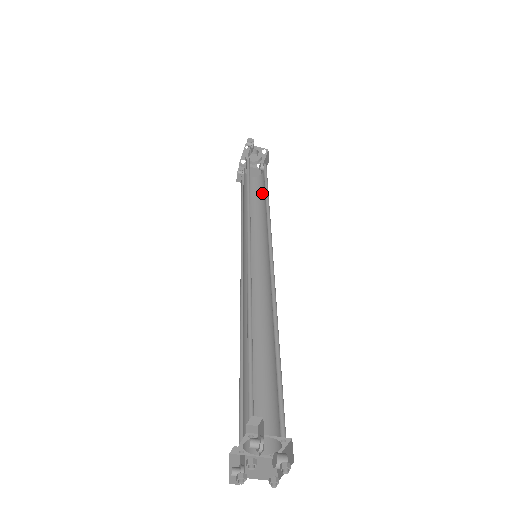
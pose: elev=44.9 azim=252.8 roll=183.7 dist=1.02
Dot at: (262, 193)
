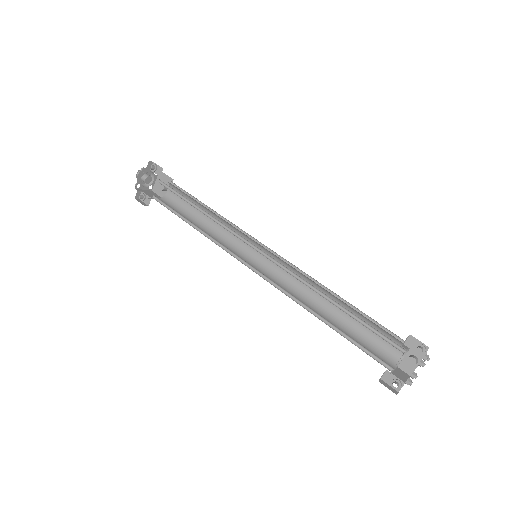
Dot at: (188, 209)
